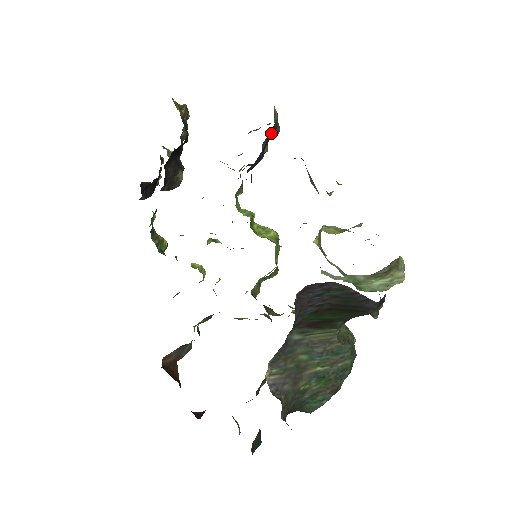
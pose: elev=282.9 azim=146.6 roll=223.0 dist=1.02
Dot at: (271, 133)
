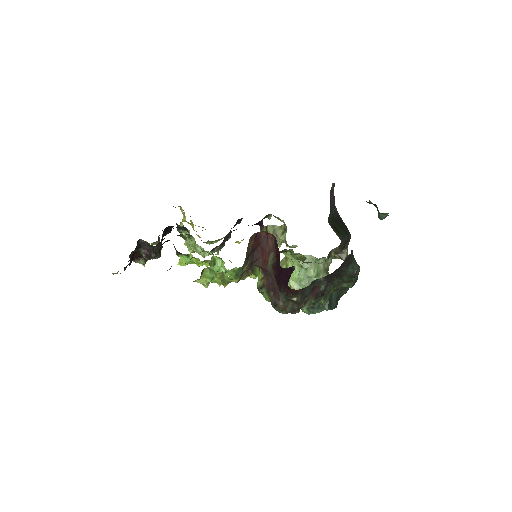
Dot at: (235, 225)
